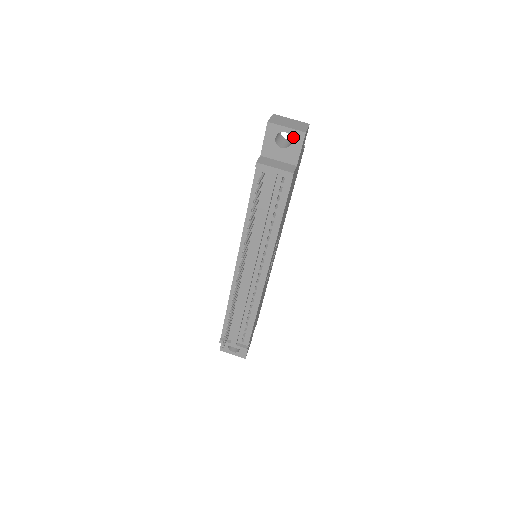
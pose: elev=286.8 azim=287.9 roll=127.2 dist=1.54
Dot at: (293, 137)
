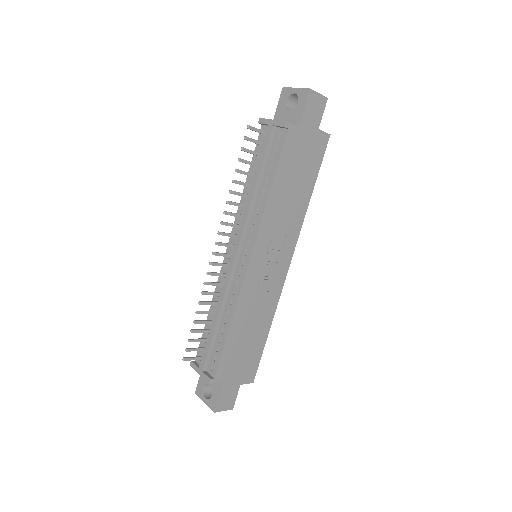
Dot at: (300, 96)
